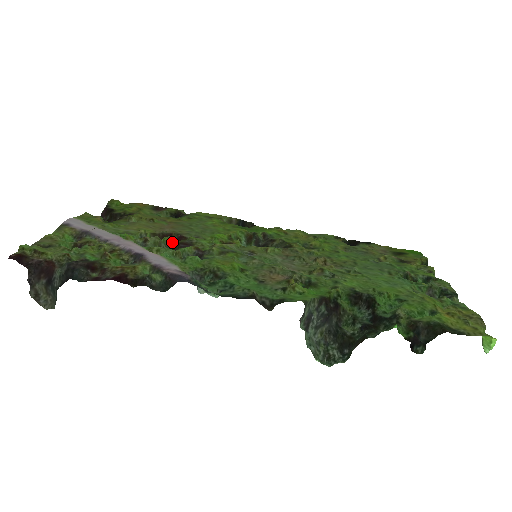
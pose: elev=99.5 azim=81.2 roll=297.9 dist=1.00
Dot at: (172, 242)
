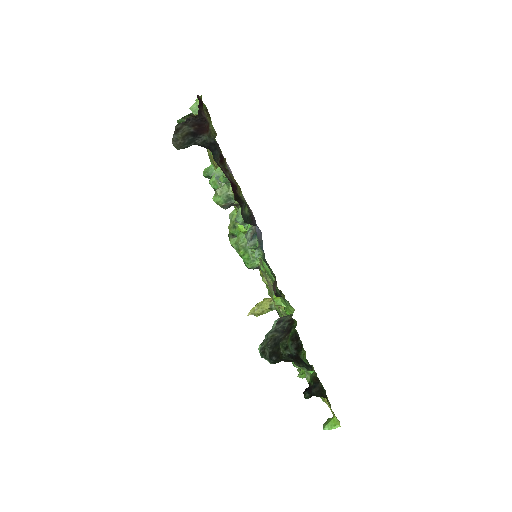
Dot at: occluded
